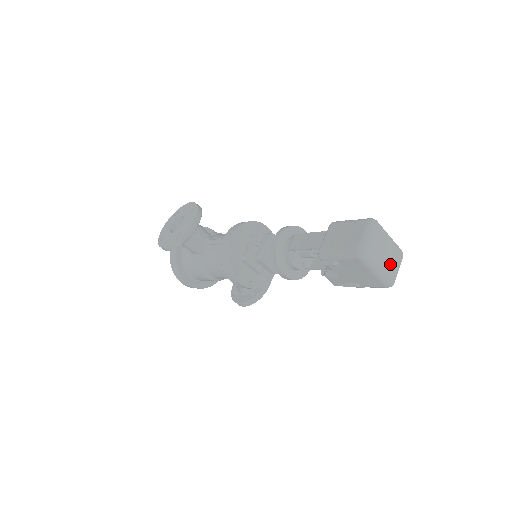
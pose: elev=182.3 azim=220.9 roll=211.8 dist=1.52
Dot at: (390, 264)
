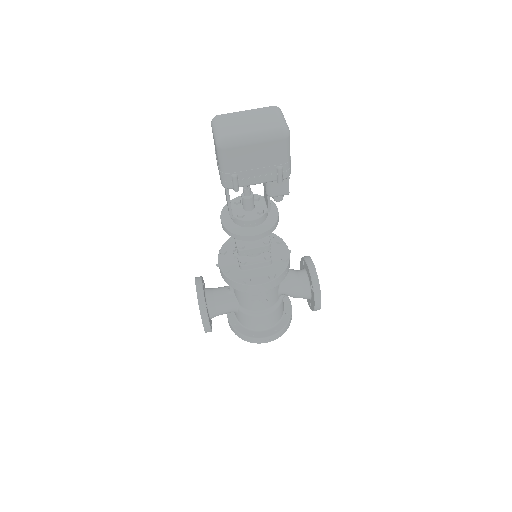
Dot at: (263, 122)
